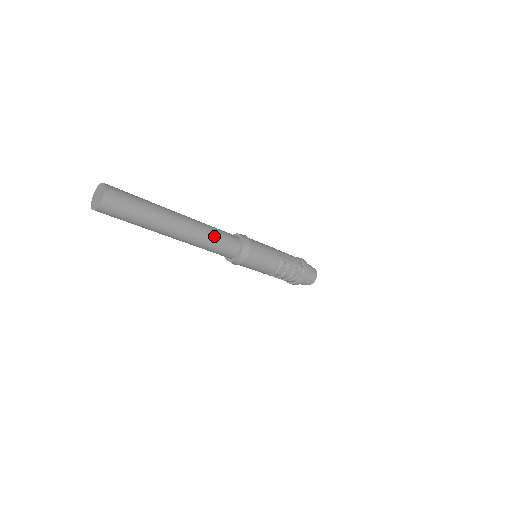
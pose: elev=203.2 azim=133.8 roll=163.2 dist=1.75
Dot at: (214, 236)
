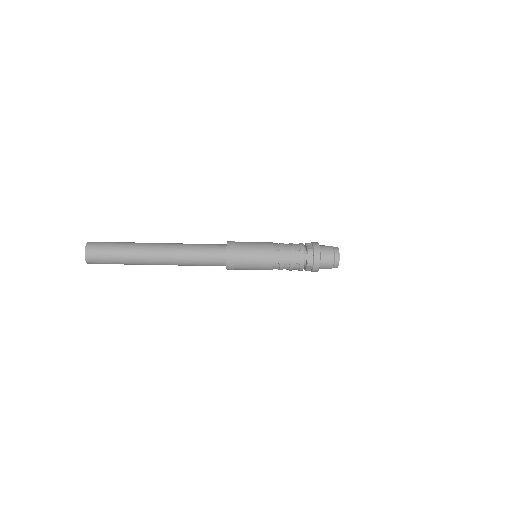
Dot at: (193, 260)
